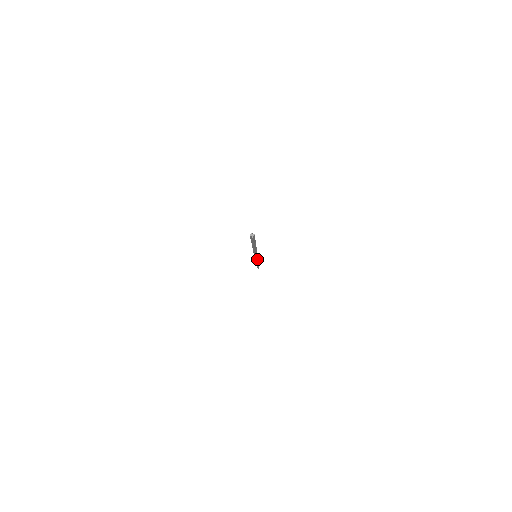
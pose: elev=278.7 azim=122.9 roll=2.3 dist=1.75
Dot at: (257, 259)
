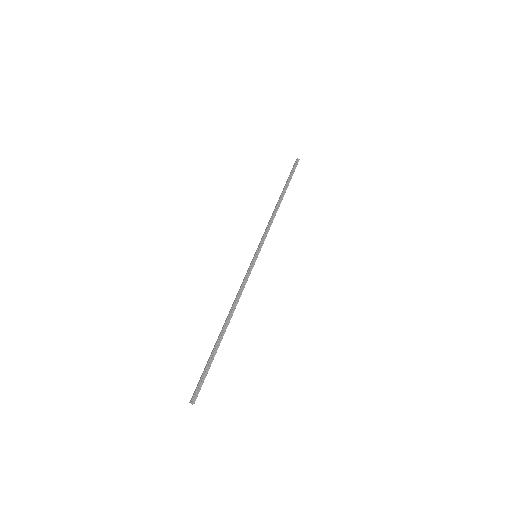
Dot at: (266, 234)
